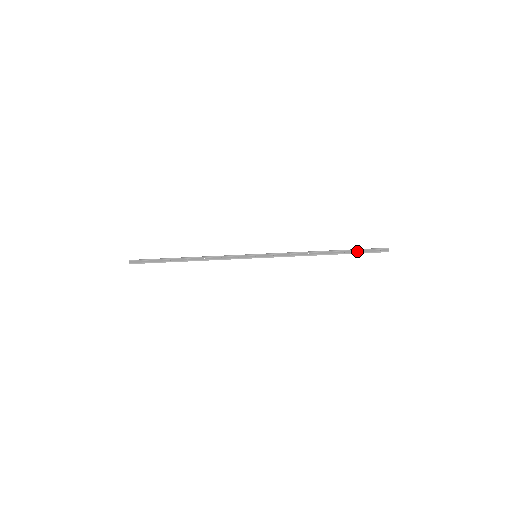
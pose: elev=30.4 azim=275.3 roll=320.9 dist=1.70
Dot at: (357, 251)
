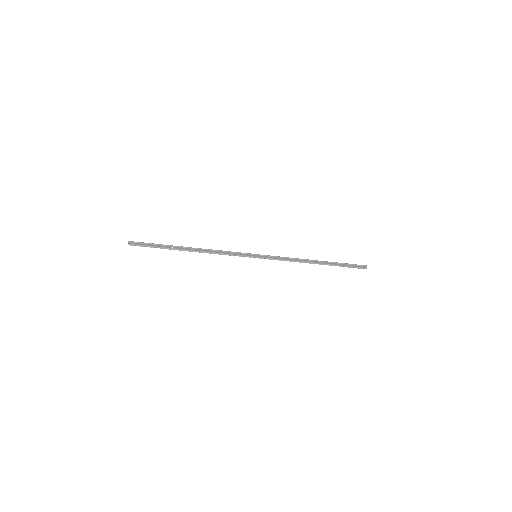
Dot at: (342, 264)
